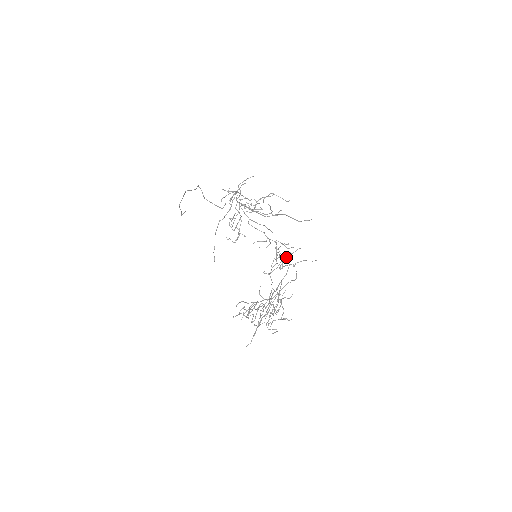
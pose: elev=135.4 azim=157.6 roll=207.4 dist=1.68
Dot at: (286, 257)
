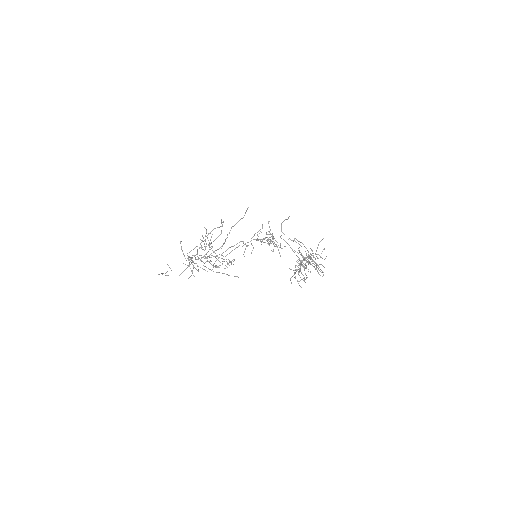
Dot at: (272, 238)
